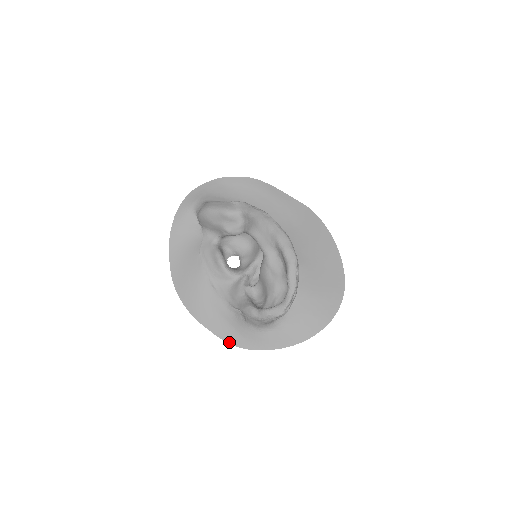
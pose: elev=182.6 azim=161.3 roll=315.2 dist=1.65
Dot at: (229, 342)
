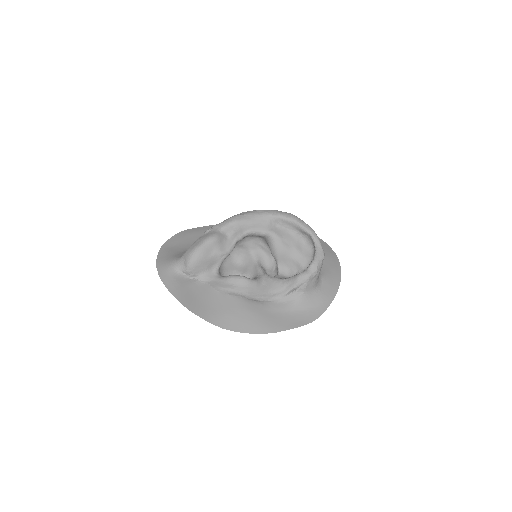
Dot at: (309, 322)
